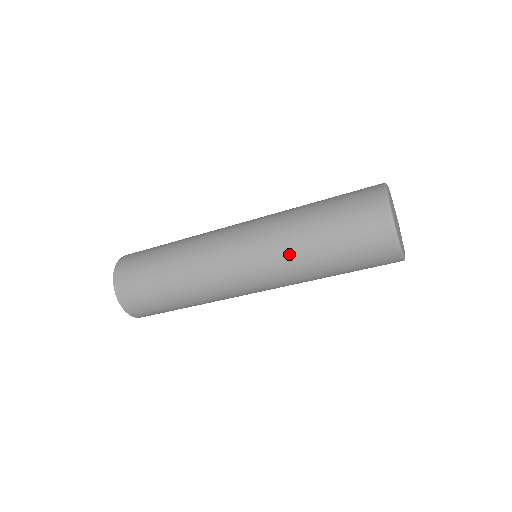
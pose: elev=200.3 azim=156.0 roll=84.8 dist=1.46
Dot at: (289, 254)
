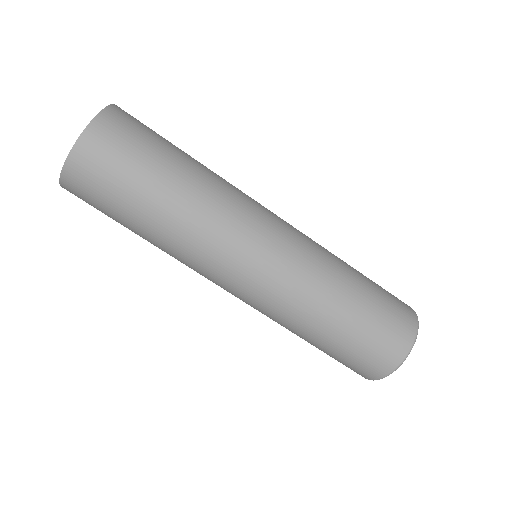
Dot at: (310, 298)
